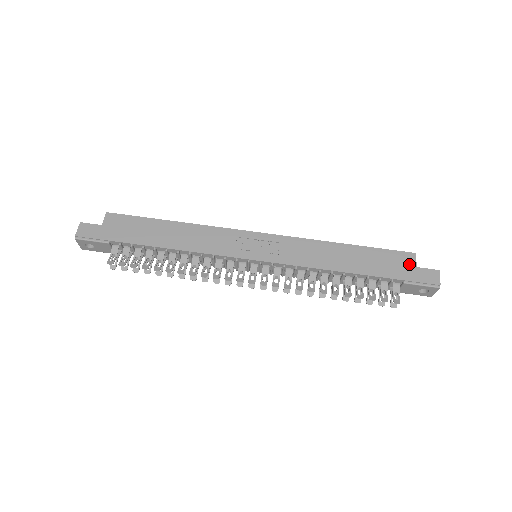
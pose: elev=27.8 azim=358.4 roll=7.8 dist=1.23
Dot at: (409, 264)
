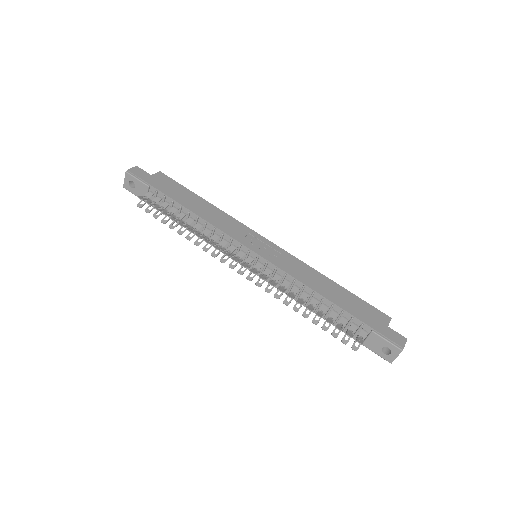
Dot at: (382, 321)
